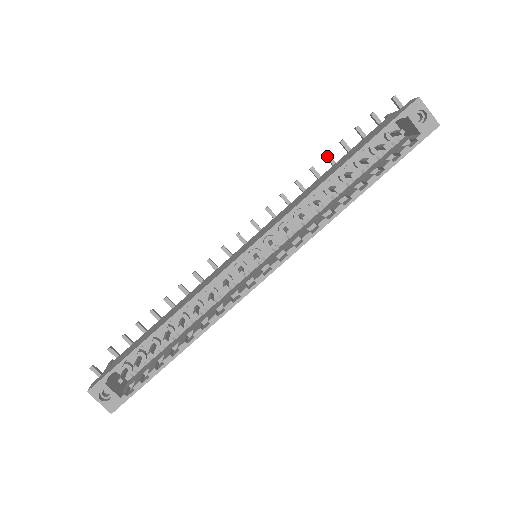
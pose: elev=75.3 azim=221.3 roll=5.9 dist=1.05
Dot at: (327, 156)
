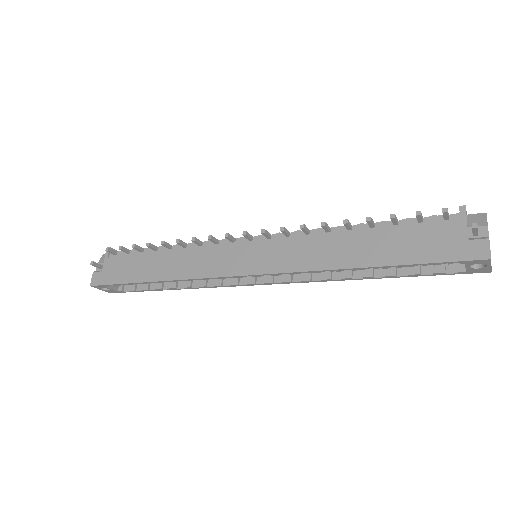
Dot at: (368, 222)
